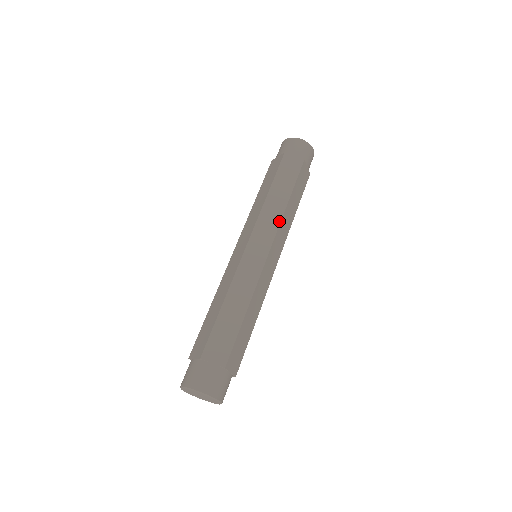
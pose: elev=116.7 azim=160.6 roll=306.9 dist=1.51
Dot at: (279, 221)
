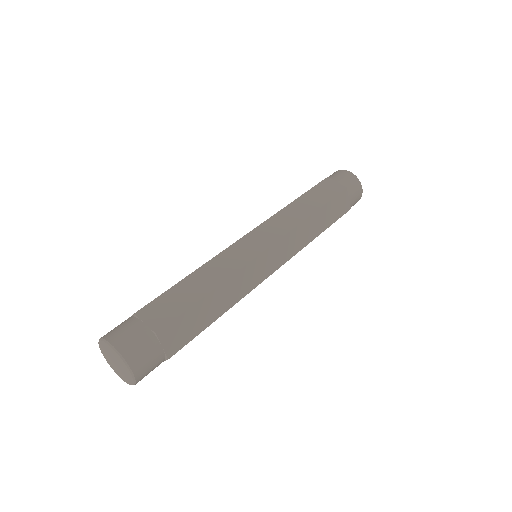
Dot at: (274, 214)
